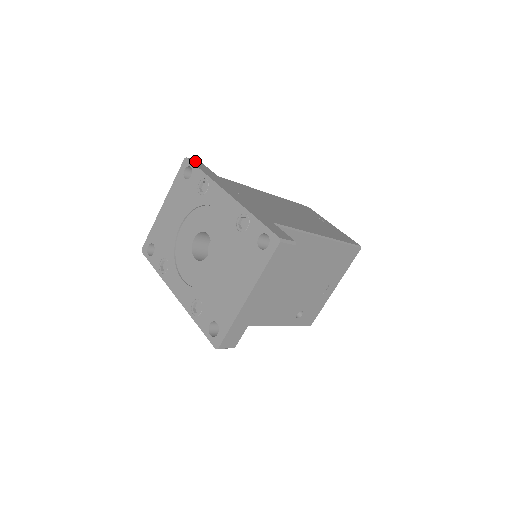
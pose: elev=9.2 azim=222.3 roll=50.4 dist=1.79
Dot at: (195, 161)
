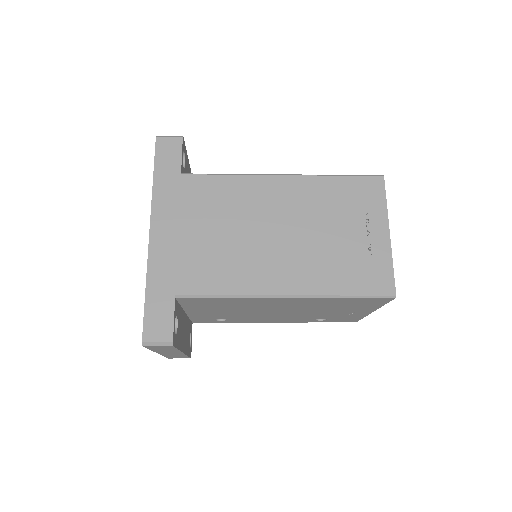
Dot at: (167, 141)
